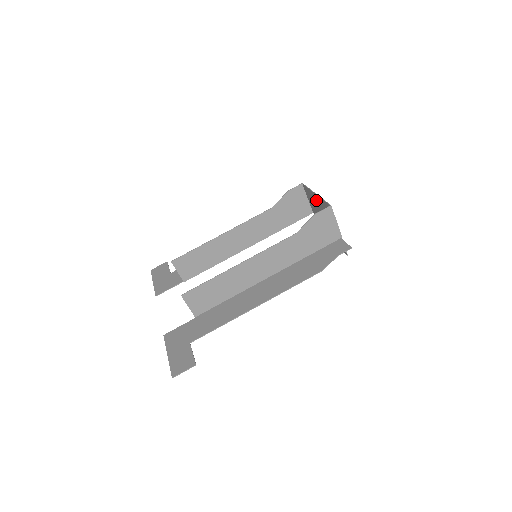
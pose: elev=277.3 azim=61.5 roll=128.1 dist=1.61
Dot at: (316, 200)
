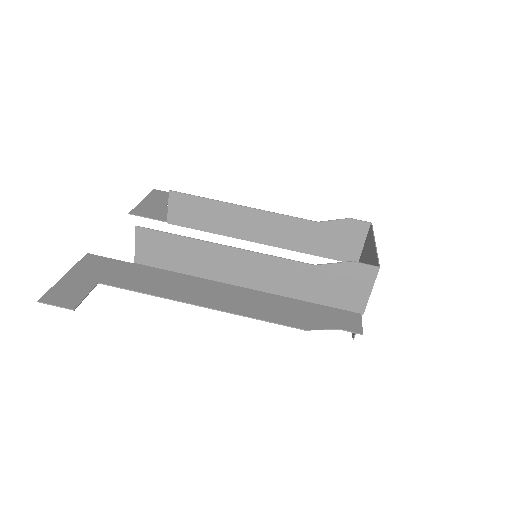
Dot at: (370, 251)
